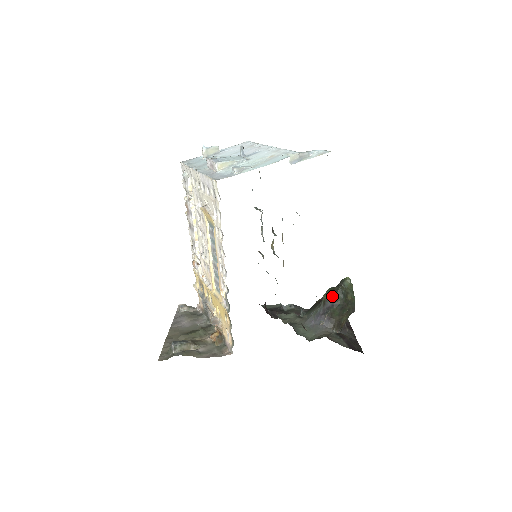
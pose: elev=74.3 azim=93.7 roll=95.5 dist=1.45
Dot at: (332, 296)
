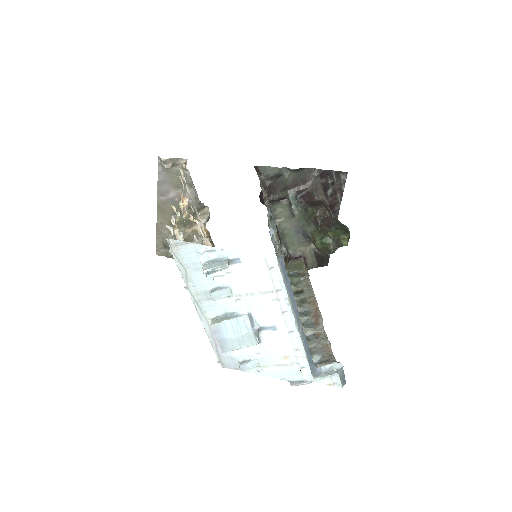
Dot at: (322, 251)
